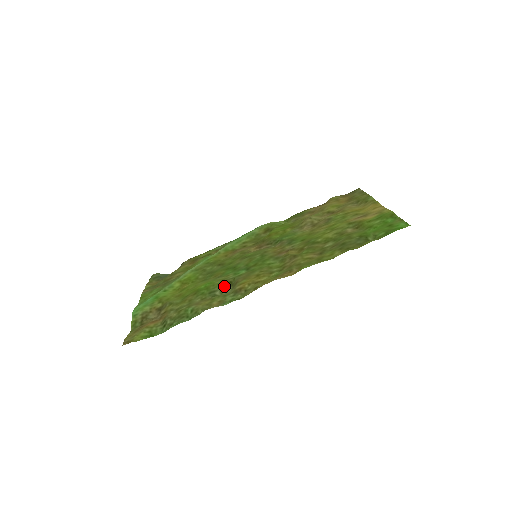
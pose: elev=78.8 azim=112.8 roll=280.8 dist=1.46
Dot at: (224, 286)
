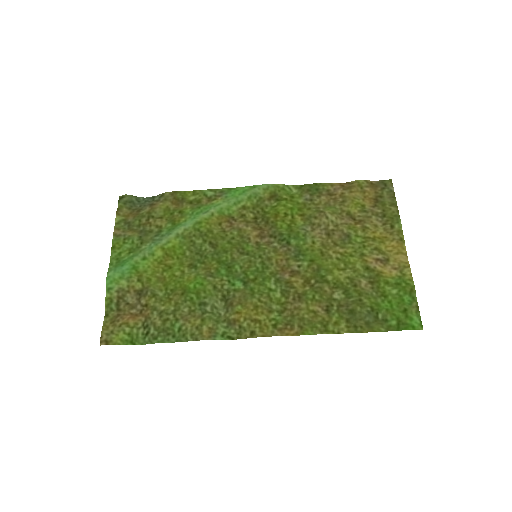
Dot at: (217, 301)
